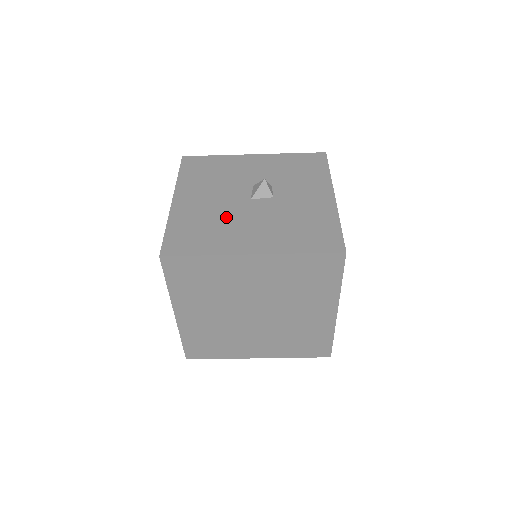
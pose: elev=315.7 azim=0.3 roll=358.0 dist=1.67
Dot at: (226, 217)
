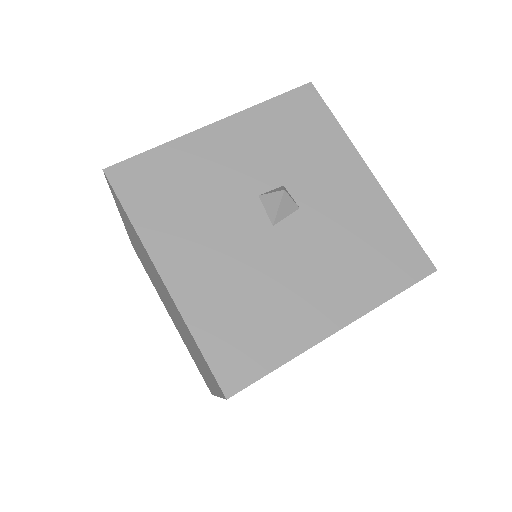
Dot at: (264, 278)
